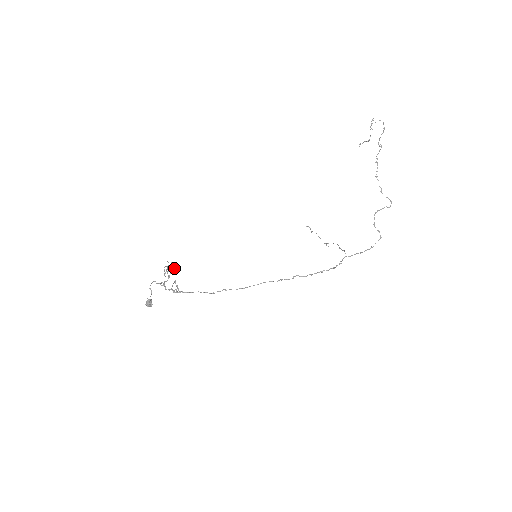
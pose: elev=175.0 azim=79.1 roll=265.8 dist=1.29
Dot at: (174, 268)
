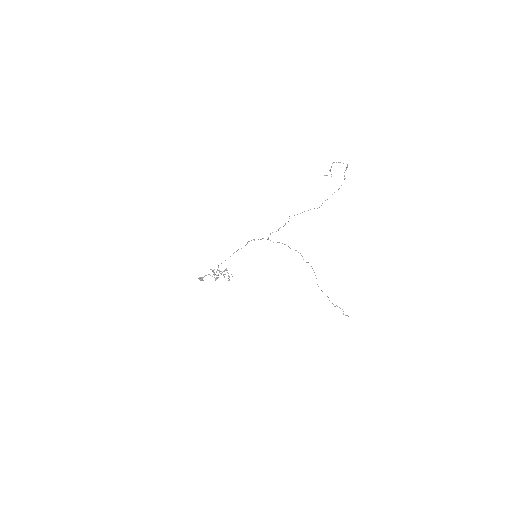
Dot at: occluded
